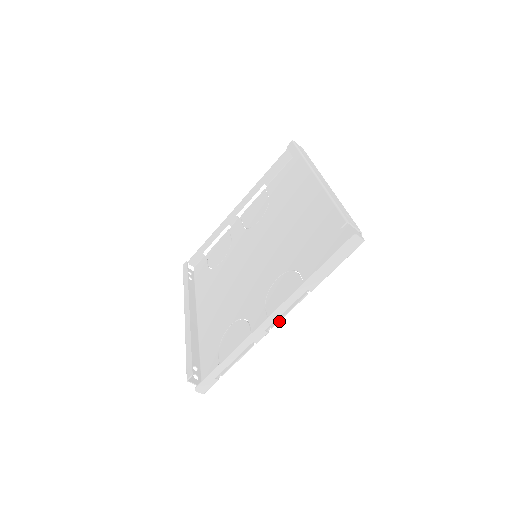
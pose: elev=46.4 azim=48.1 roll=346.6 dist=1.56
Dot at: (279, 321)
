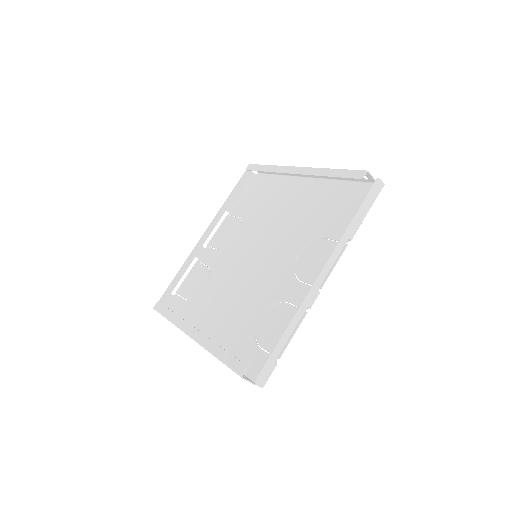
Dot at: occluded
